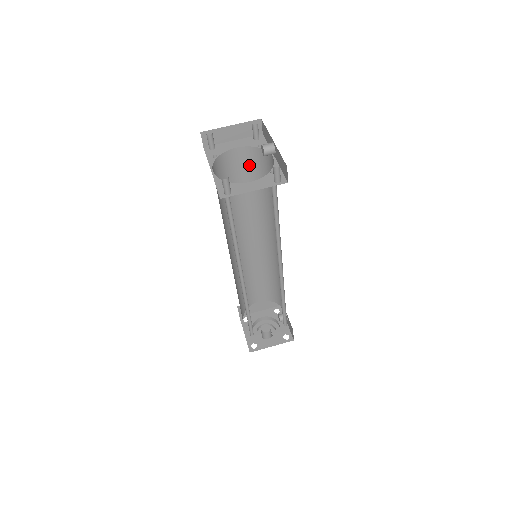
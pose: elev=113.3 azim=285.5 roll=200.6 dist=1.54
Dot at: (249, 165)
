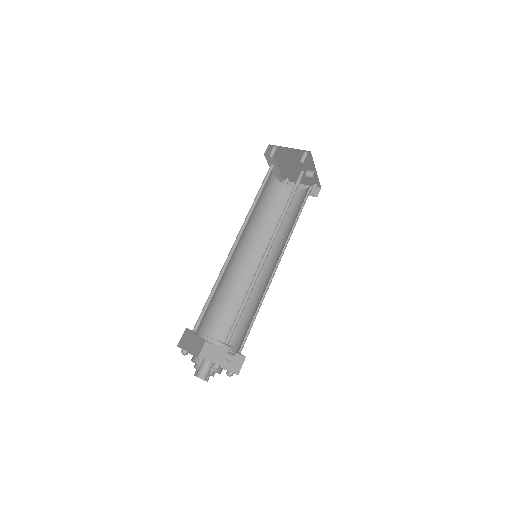
Dot at: (296, 202)
